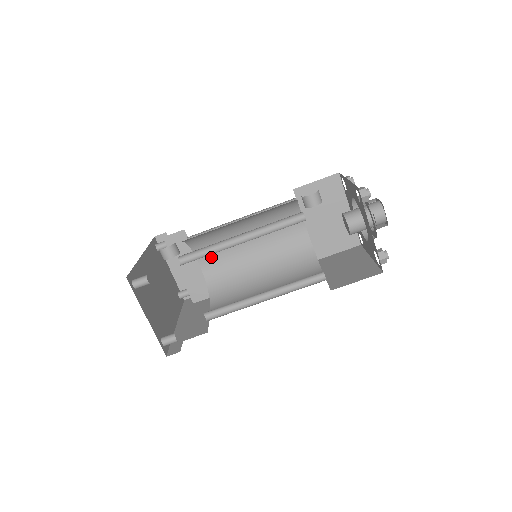
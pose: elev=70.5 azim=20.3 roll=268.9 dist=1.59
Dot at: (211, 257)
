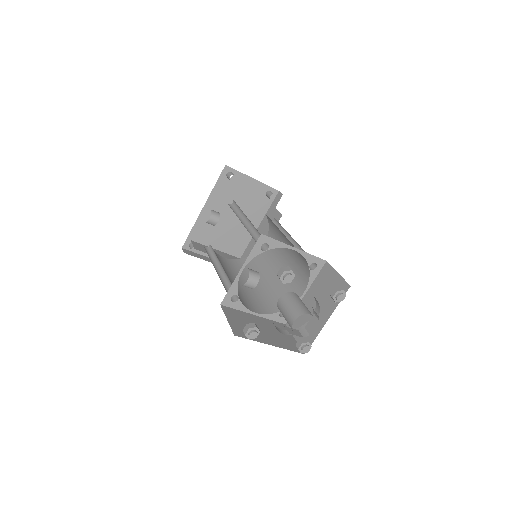
Dot at: occluded
